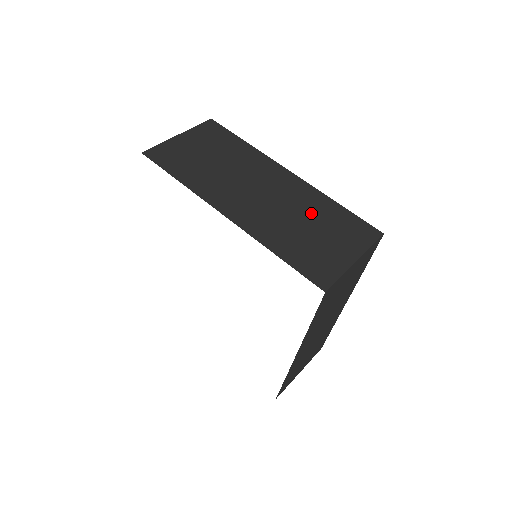
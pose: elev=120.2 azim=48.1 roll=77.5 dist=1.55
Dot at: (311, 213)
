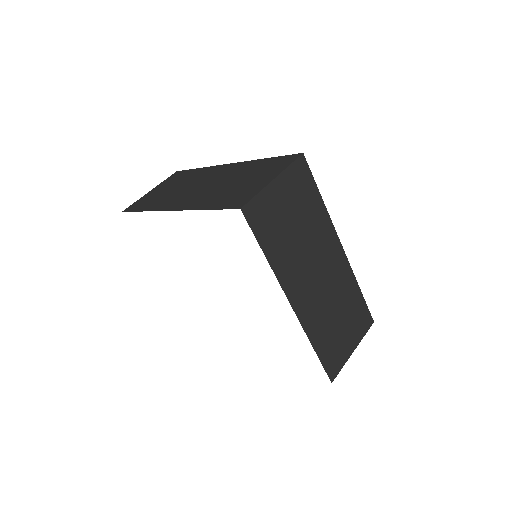
Dot at: (240, 175)
